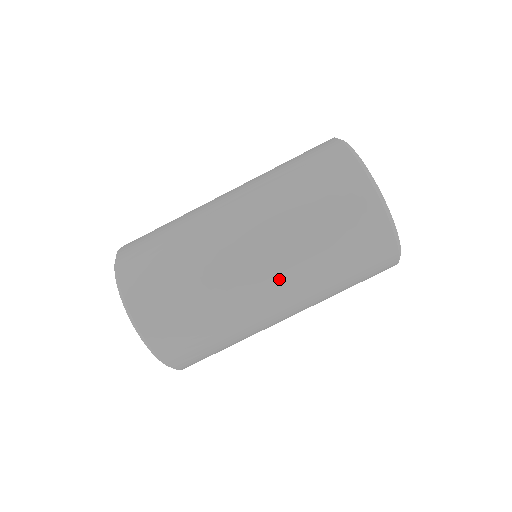
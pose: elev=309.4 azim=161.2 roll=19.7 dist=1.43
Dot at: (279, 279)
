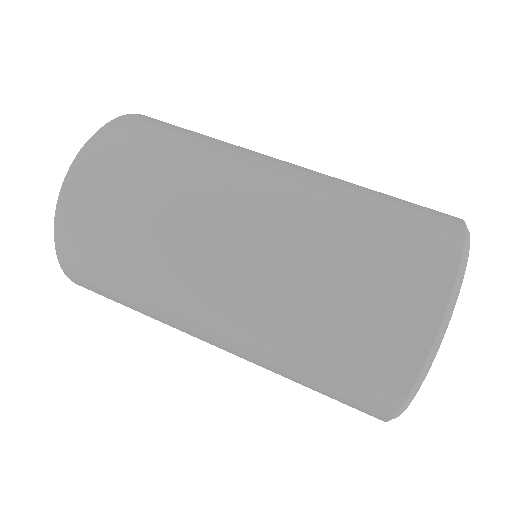
Dot at: (242, 279)
